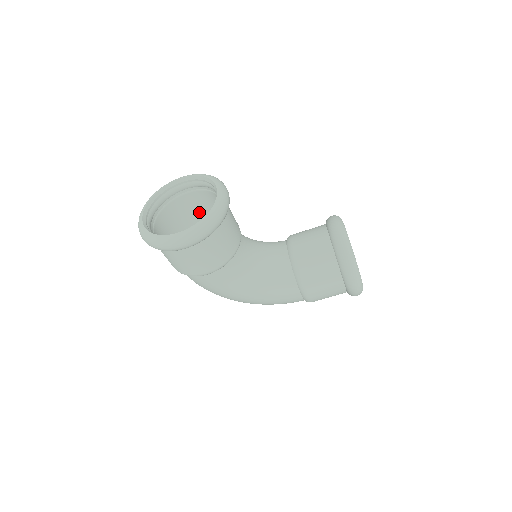
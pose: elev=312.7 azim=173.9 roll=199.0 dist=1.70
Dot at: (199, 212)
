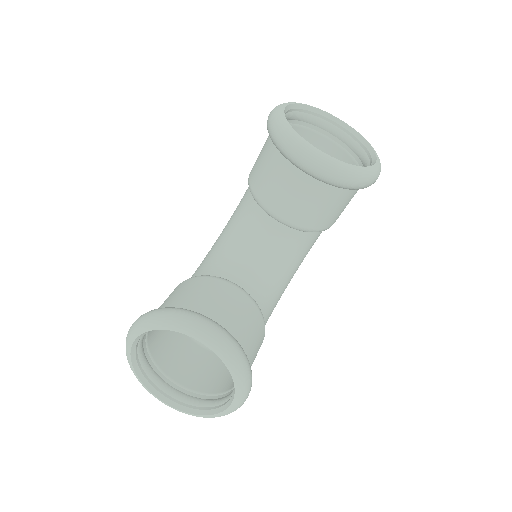
Dot at: occluded
